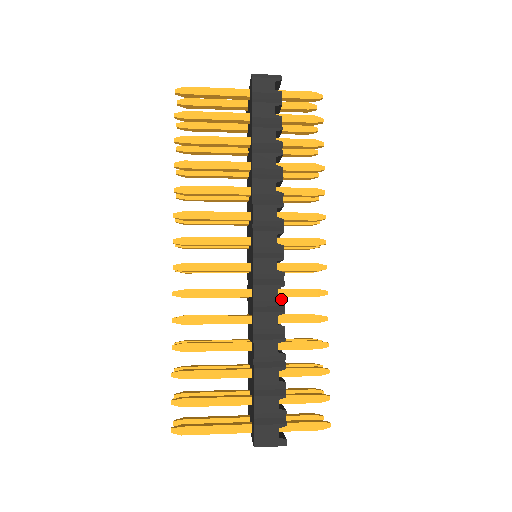
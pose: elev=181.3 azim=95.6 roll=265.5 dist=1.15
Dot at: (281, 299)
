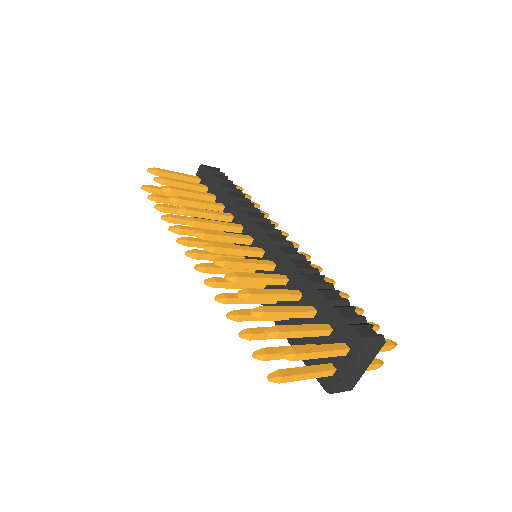
Dot at: (302, 255)
